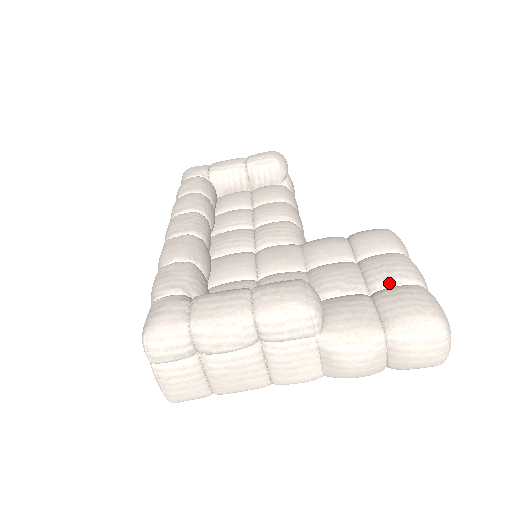
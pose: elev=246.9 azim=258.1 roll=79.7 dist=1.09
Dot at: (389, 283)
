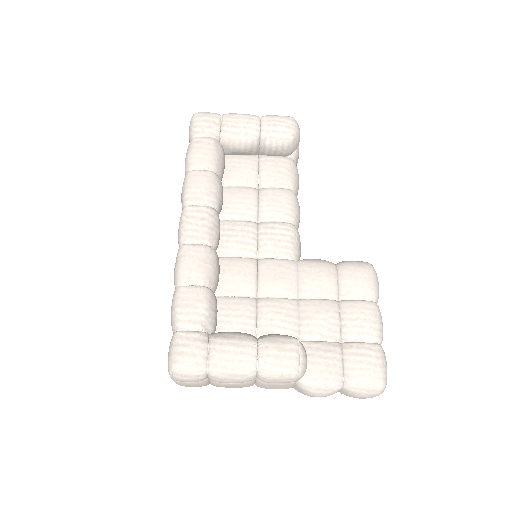
Dot at: (358, 339)
